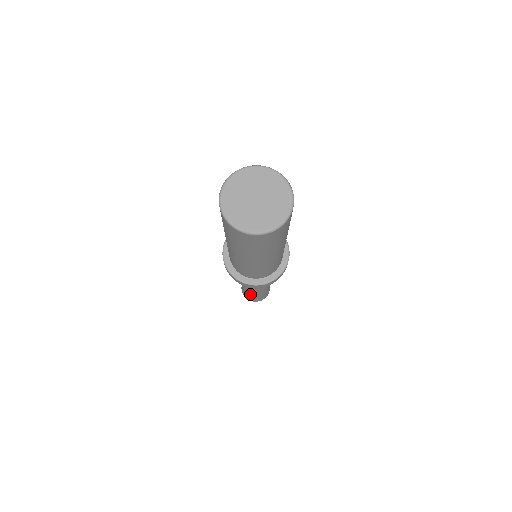
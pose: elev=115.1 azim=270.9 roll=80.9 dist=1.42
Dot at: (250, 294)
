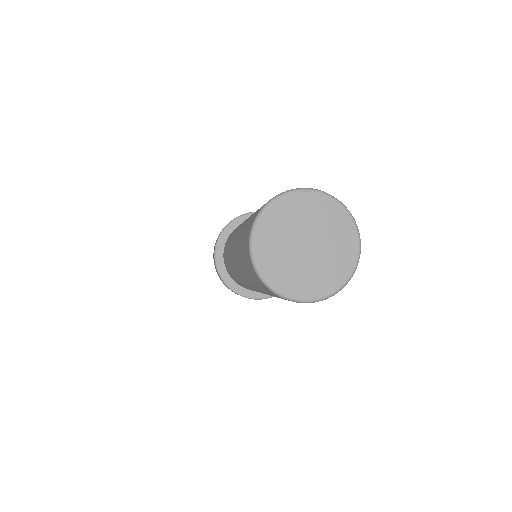
Dot at: occluded
